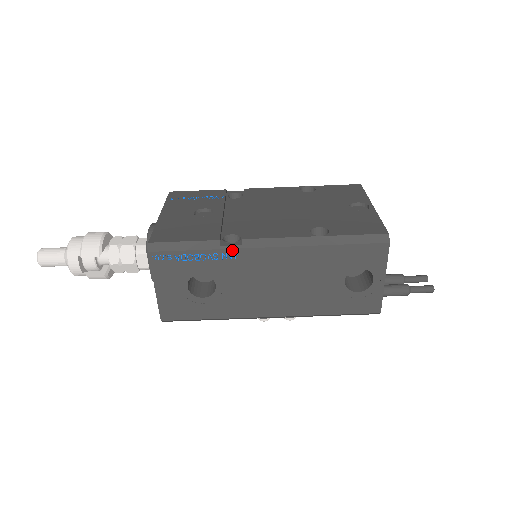
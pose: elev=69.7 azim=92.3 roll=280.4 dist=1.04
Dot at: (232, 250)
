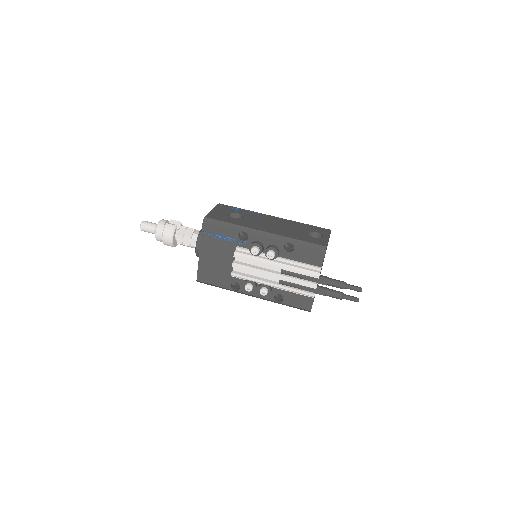
Dot at: (257, 213)
